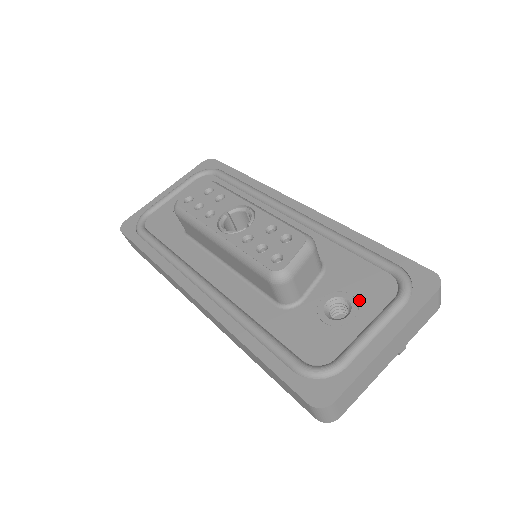
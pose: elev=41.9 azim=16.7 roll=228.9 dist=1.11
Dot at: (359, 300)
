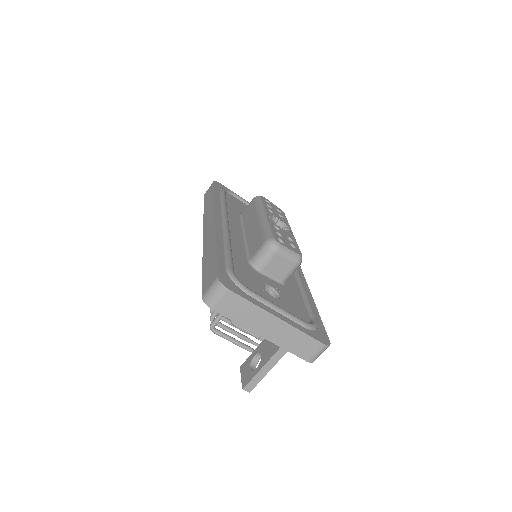
Dot at: (285, 302)
